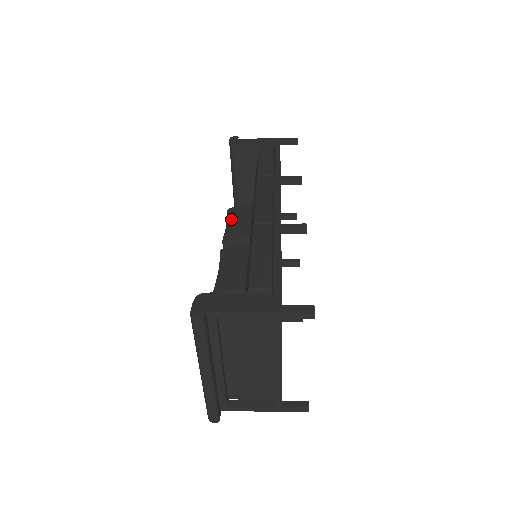
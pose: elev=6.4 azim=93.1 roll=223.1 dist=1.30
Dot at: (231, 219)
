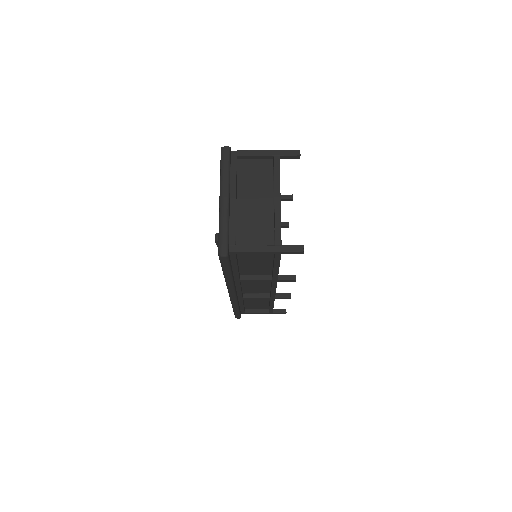
Dot at: occluded
